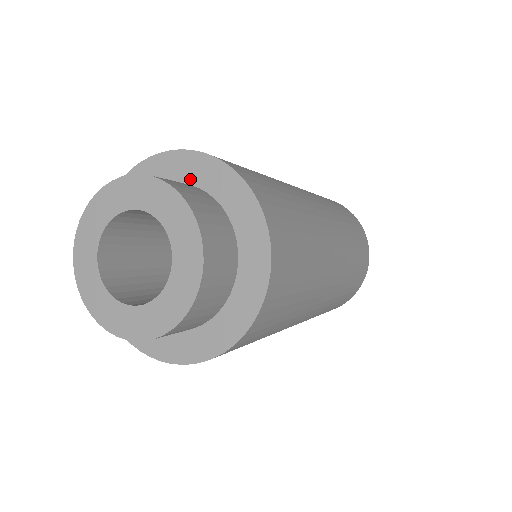
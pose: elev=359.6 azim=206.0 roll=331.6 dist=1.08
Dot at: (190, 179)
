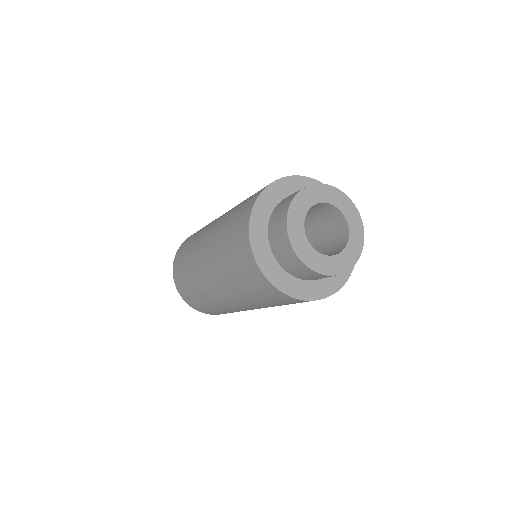
Dot at: occluded
